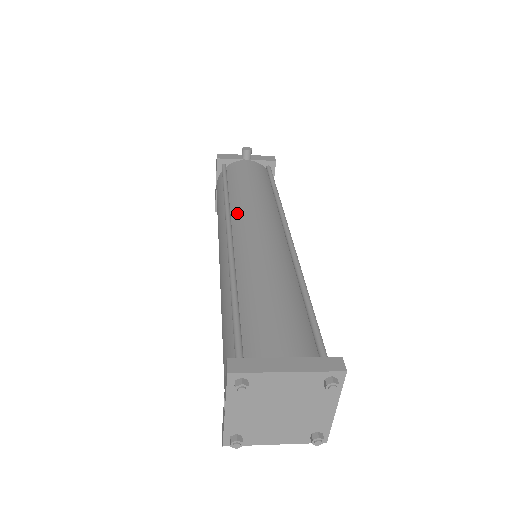
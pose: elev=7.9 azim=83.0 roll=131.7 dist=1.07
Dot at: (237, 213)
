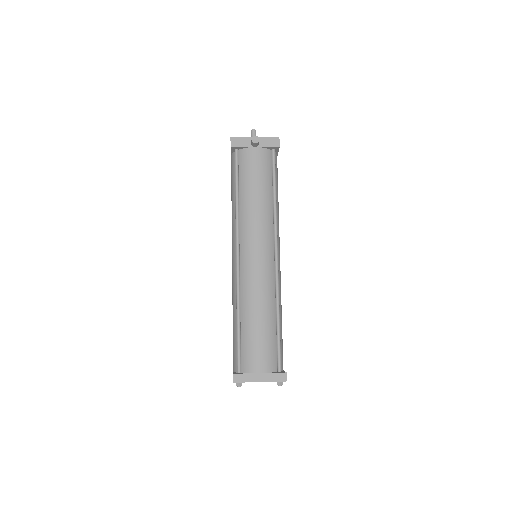
Dot at: (244, 232)
